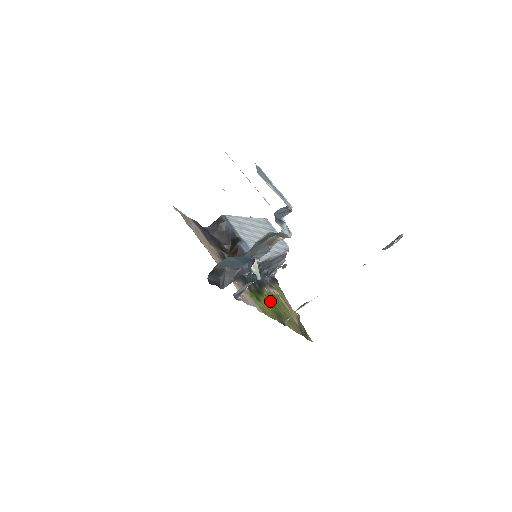
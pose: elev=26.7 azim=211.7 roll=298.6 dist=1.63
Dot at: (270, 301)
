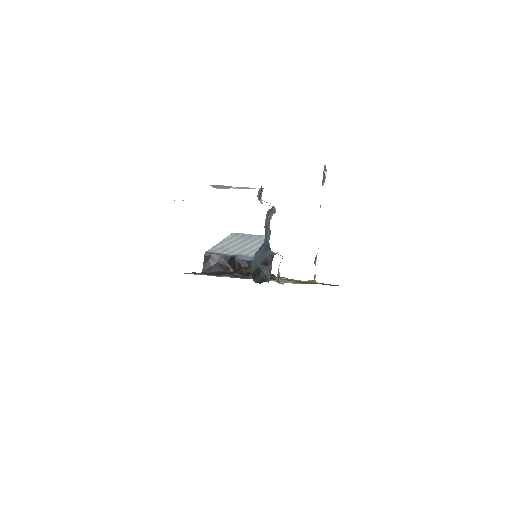
Dot at: occluded
